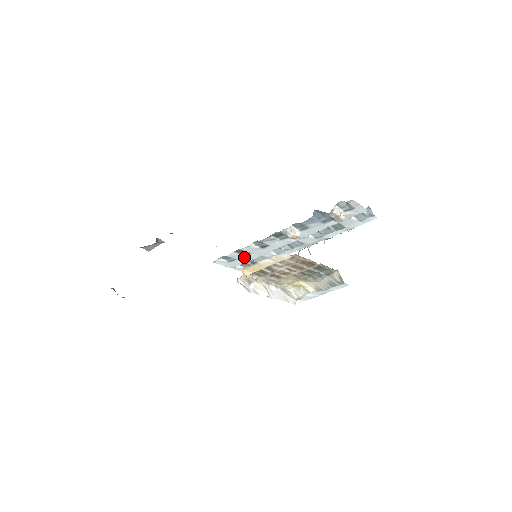
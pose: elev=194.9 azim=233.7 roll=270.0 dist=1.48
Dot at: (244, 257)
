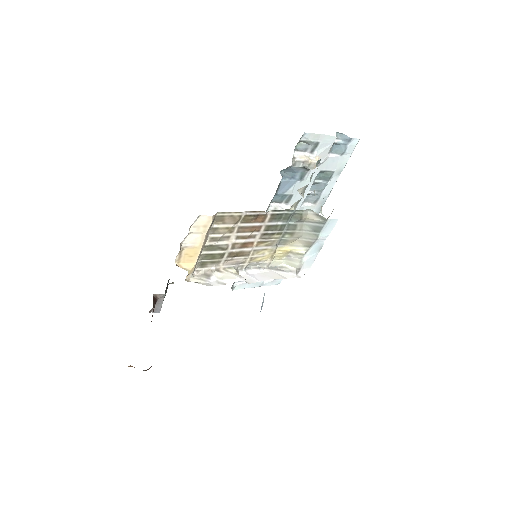
Dot at: occluded
